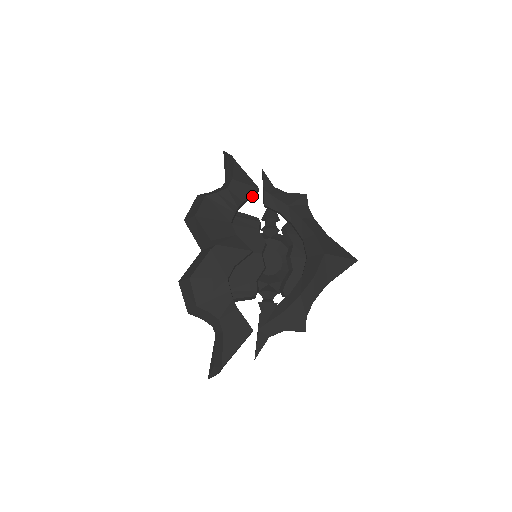
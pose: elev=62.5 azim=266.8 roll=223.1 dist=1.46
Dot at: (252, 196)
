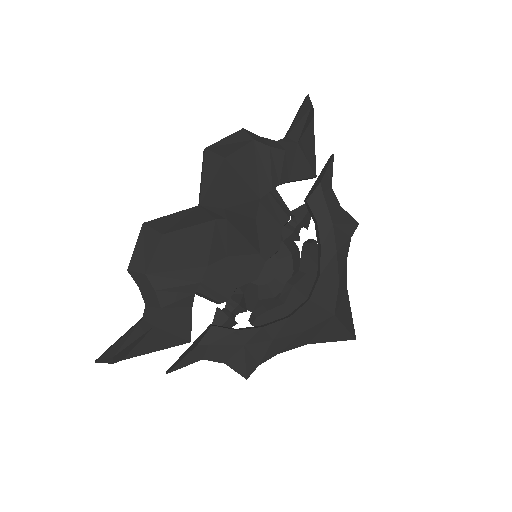
Dot at: (302, 179)
